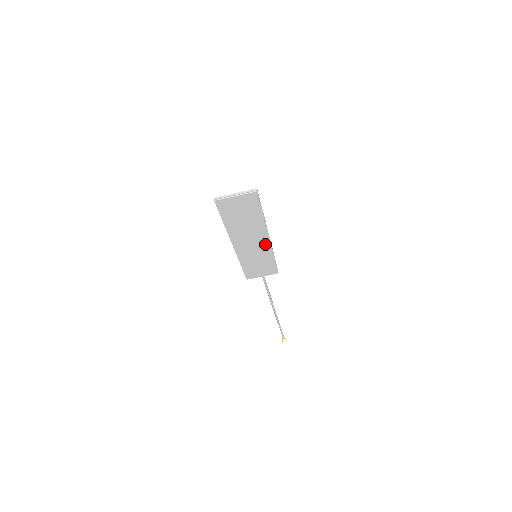
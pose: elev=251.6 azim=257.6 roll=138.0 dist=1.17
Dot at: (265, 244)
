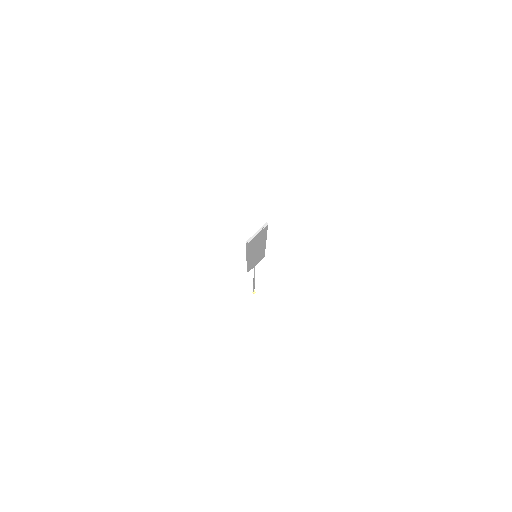
Dot at: (263, 247)
